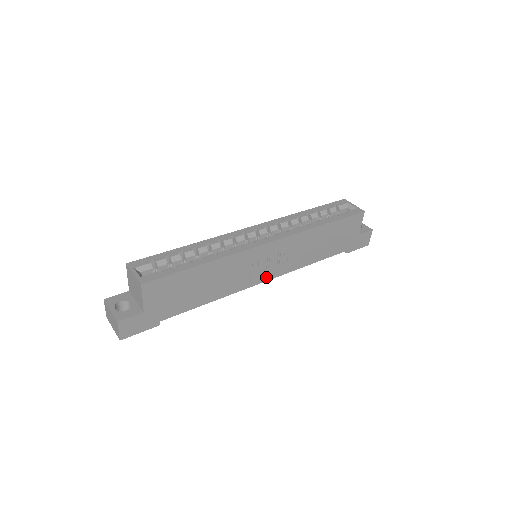
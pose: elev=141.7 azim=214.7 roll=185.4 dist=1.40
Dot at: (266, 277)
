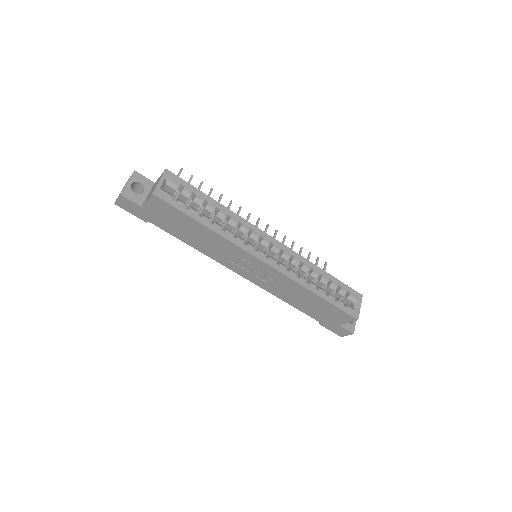
Dot at: (244, 275)
